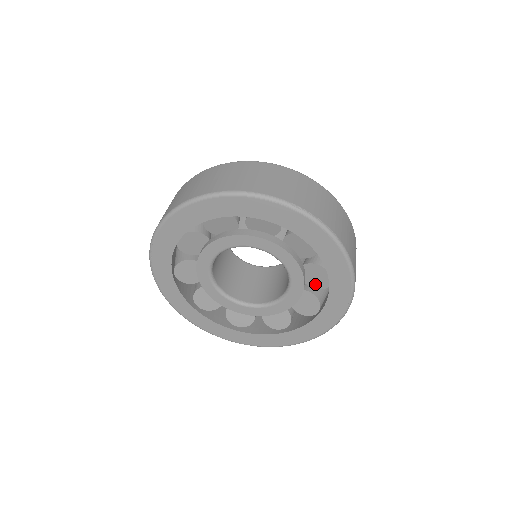
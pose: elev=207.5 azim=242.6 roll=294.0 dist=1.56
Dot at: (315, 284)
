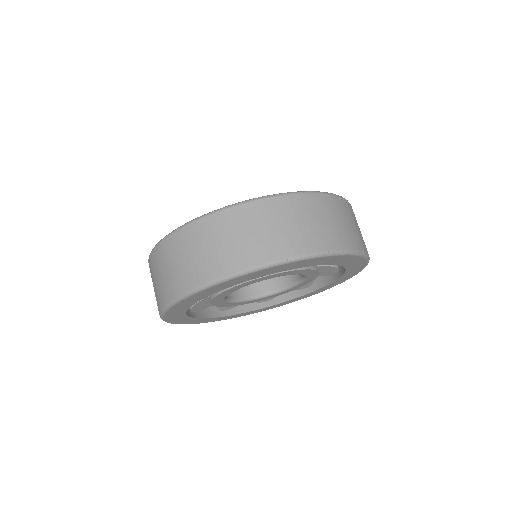
Dot at: occluded
